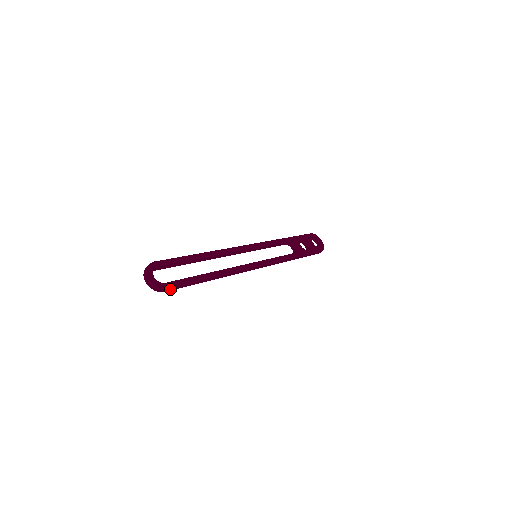
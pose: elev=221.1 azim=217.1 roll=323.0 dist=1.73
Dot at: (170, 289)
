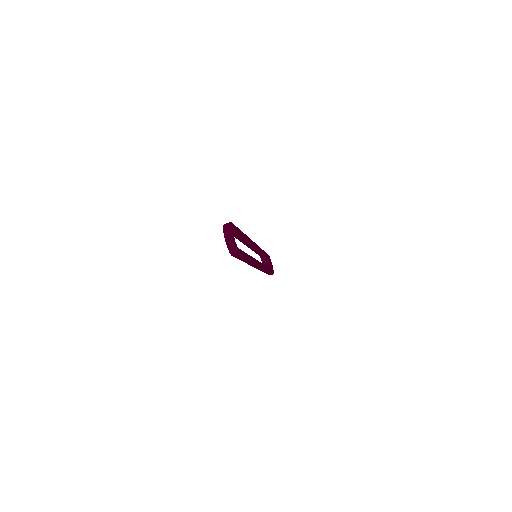
Dot at: (237, 255)
